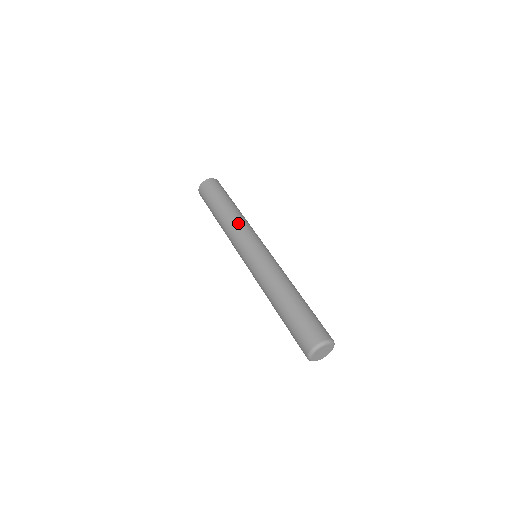
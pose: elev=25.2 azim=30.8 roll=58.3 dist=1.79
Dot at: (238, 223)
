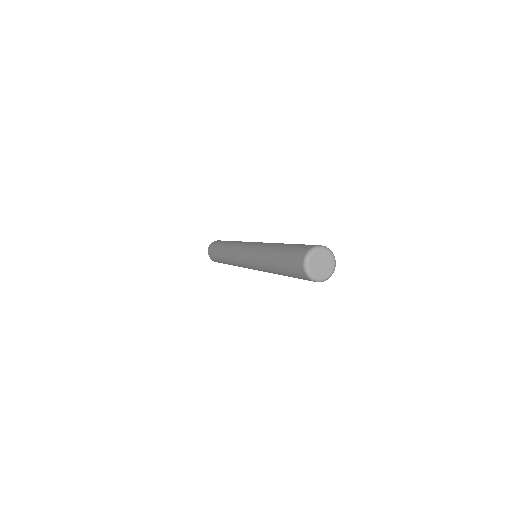
Dot at: (240, 241)
